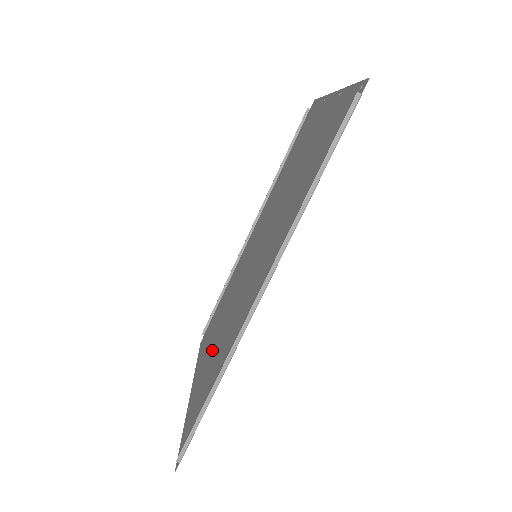
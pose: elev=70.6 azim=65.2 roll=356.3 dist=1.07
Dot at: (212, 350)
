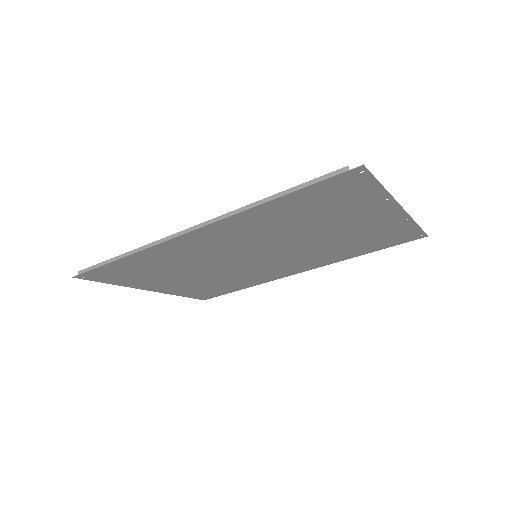
Dot at: (178, 277)
